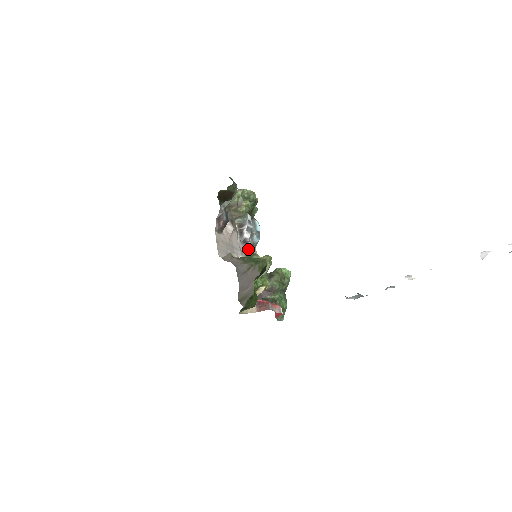
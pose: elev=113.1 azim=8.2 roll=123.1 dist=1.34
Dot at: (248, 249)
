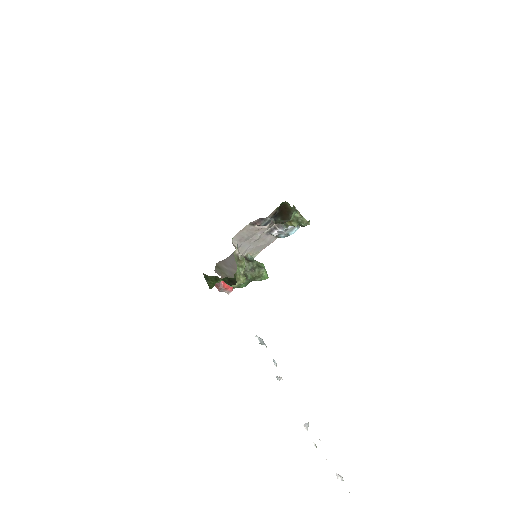
Dot at: (268, 237)
